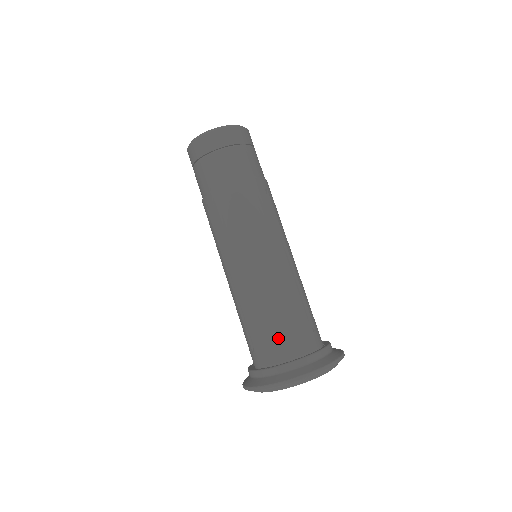
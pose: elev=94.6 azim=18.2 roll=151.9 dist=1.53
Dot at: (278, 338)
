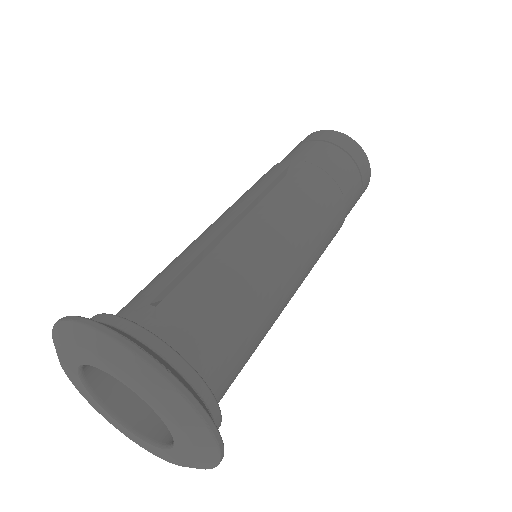
Dot at: (213, 332)
